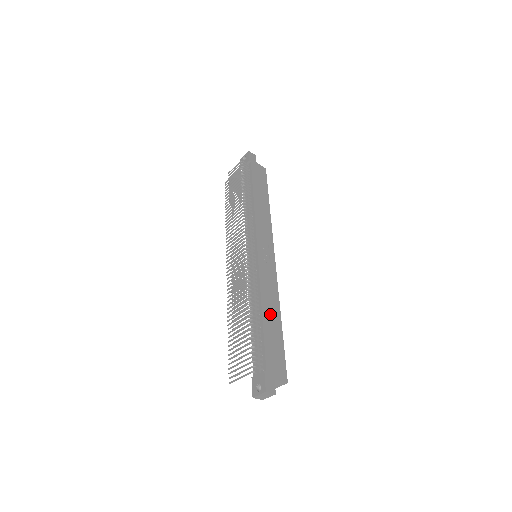
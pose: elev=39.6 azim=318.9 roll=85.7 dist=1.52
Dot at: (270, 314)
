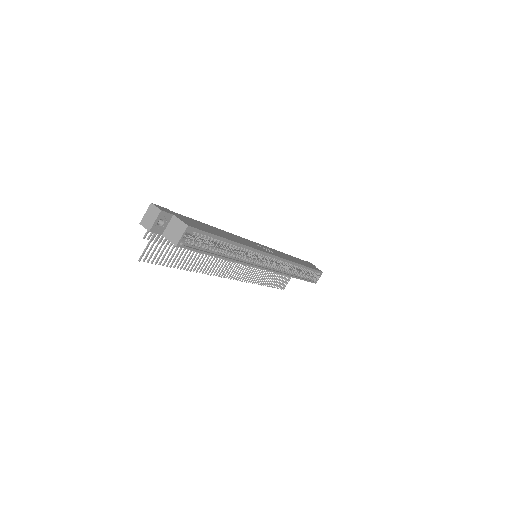
Dot at: (223, 233)
